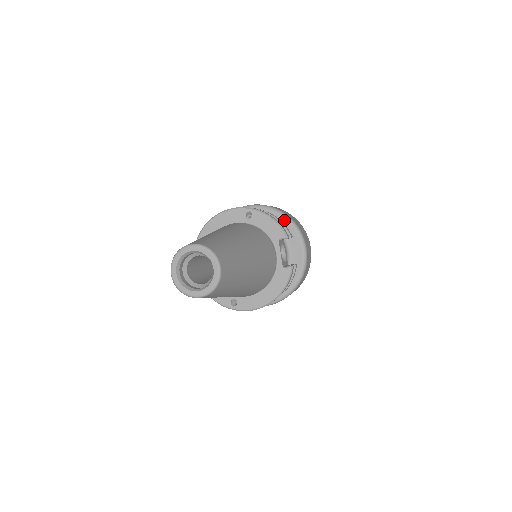
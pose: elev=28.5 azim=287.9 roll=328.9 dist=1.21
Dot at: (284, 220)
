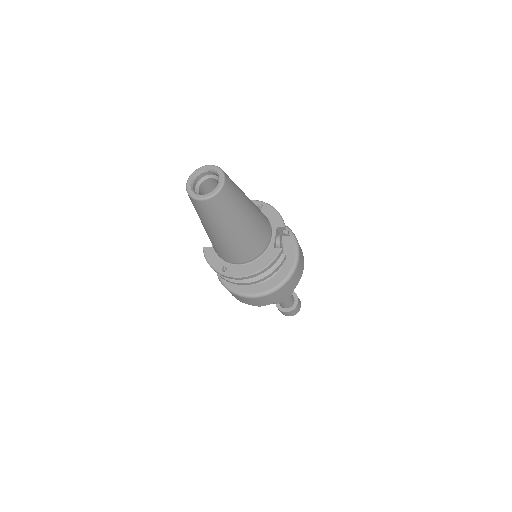
Dot at: occluded
